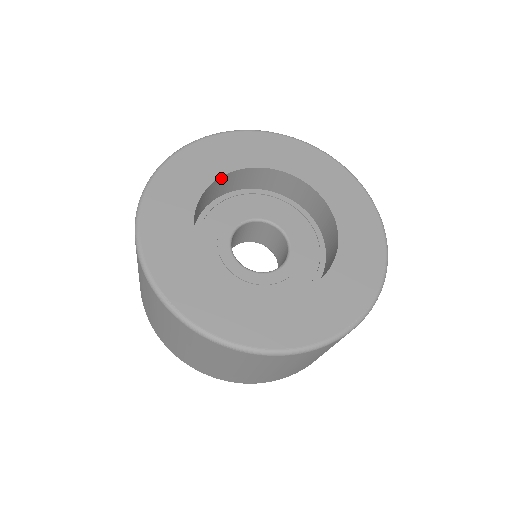
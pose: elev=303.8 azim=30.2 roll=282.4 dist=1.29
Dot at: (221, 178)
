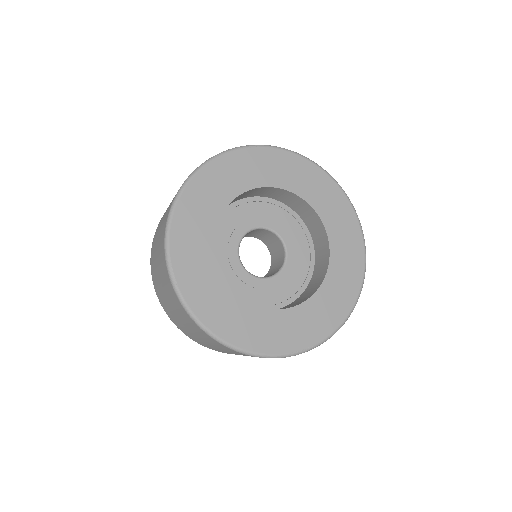
Dot at: (215, 258)
